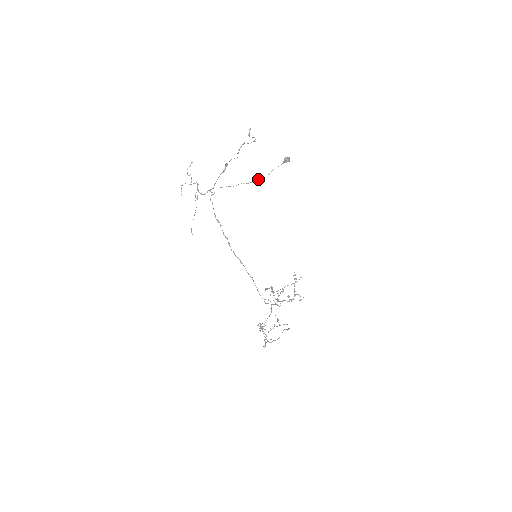
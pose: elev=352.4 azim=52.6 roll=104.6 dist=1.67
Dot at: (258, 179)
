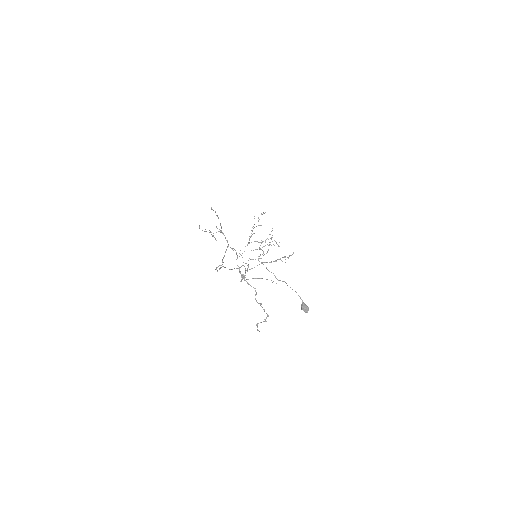
Dot at: (277, 279)
